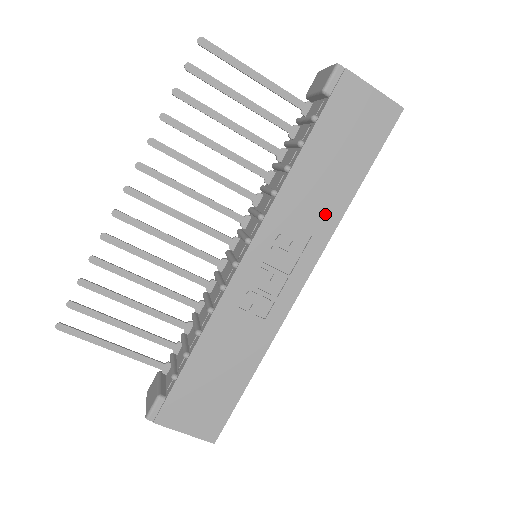
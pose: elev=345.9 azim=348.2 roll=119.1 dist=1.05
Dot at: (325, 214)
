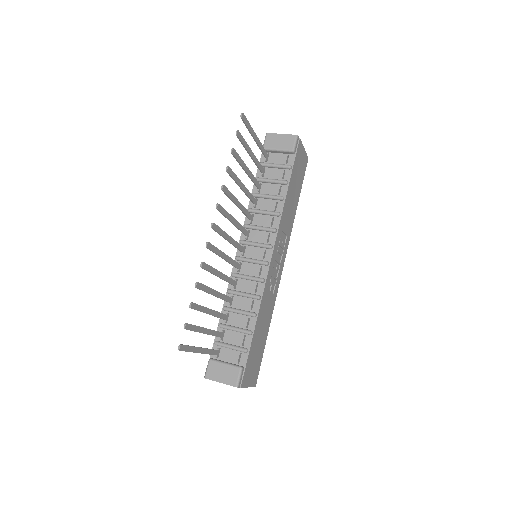
Dot at: (290, 222)
